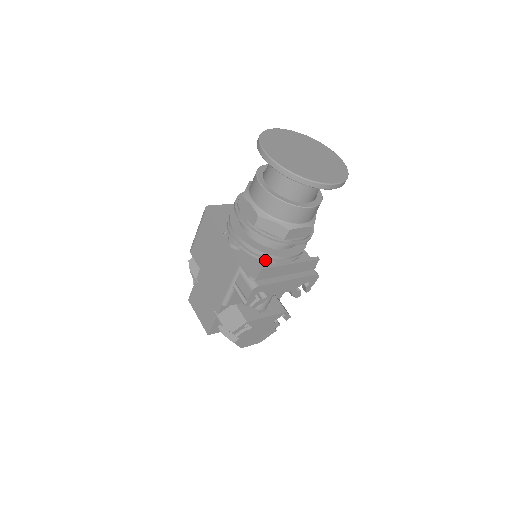
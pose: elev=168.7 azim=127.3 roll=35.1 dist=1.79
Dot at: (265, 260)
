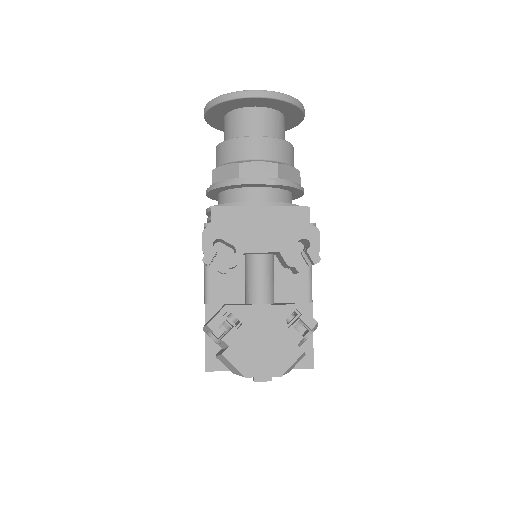
Dot at: occluded
